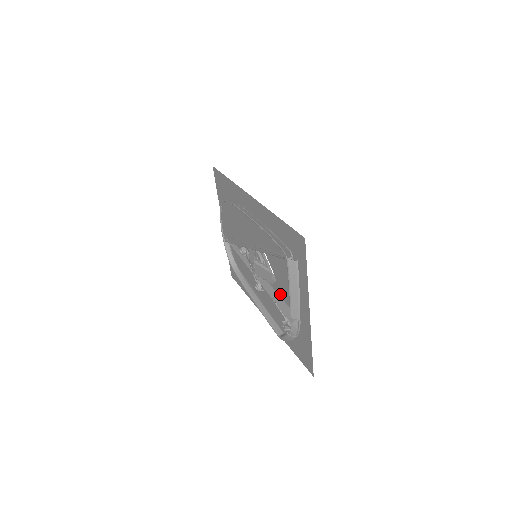
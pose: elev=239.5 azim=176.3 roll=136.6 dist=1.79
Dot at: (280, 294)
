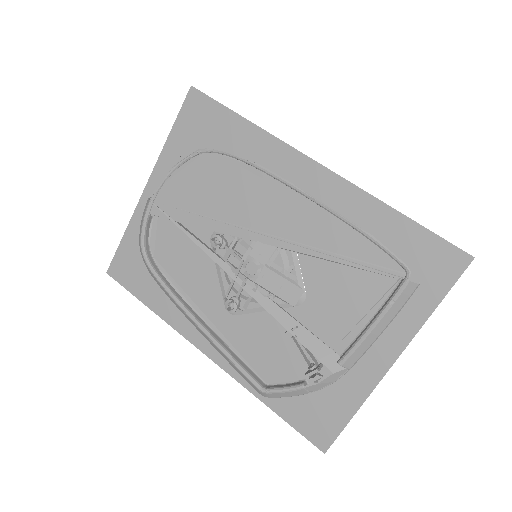
Dot at: (303, 324)
